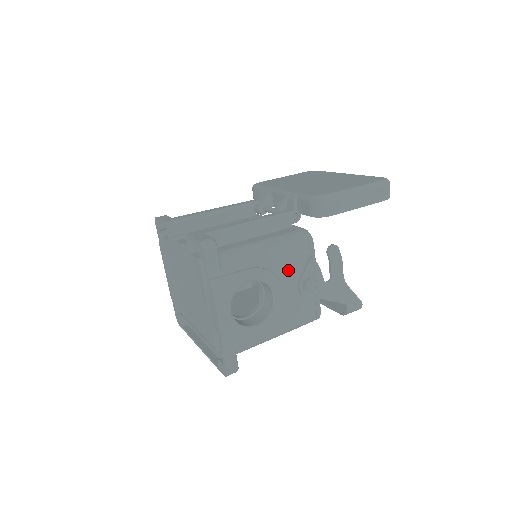
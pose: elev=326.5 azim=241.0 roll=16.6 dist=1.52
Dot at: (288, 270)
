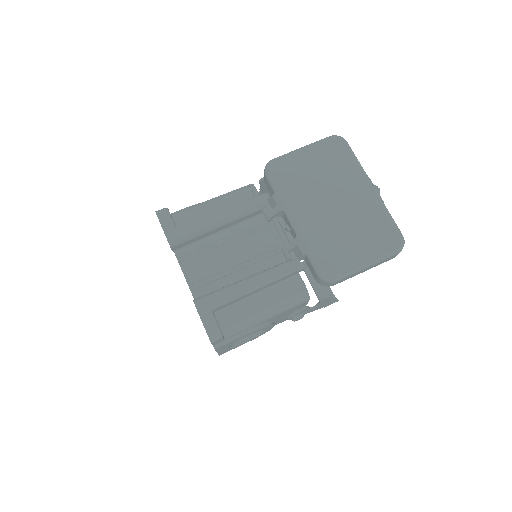
Dot at: (281, 316)
